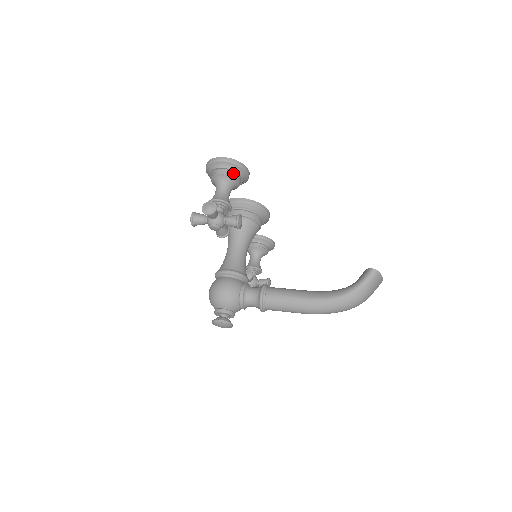
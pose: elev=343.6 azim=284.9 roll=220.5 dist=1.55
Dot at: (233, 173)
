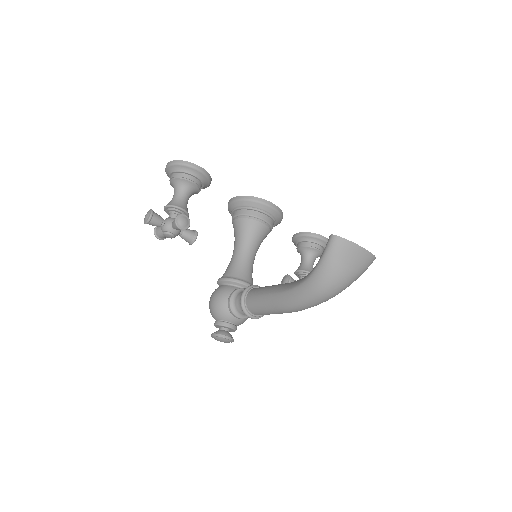
Dot at: (181, 174)
